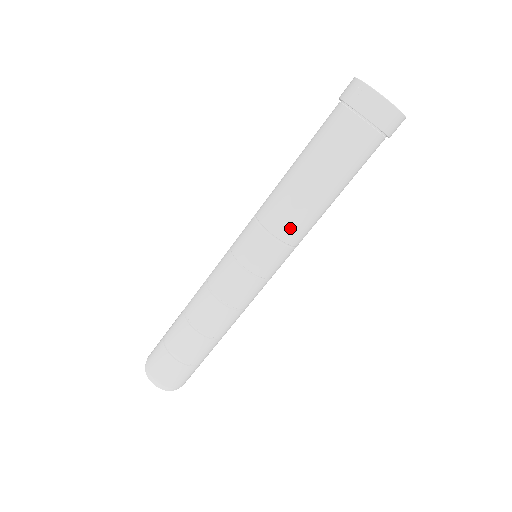
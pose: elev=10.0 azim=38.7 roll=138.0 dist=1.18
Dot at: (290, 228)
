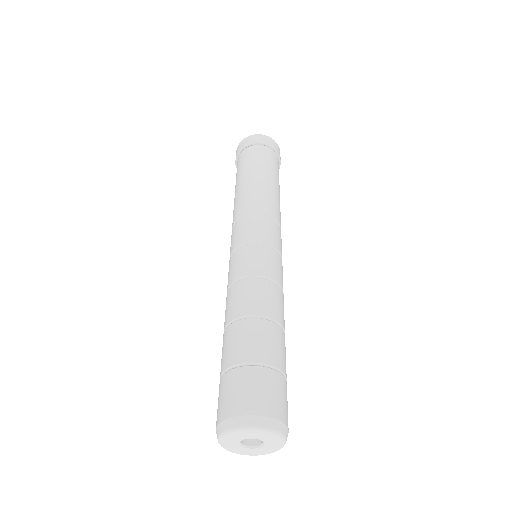
Dot at: (243, 207)
